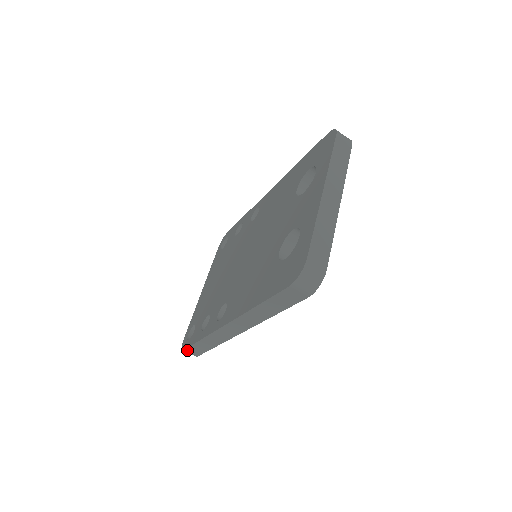
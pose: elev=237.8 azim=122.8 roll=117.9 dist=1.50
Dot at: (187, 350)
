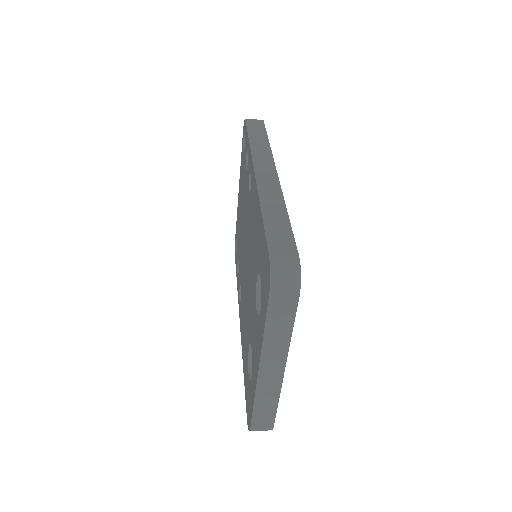
Dot at: occluded
